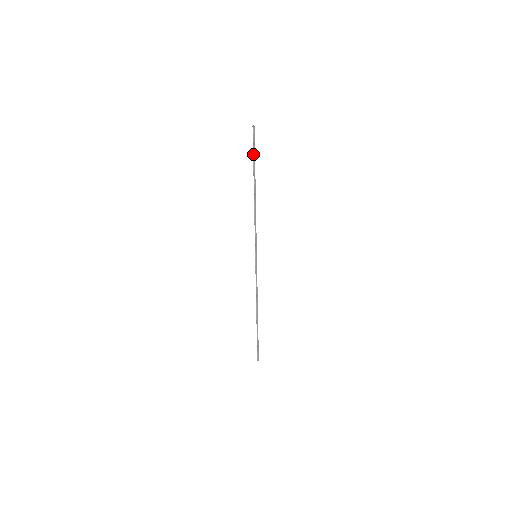
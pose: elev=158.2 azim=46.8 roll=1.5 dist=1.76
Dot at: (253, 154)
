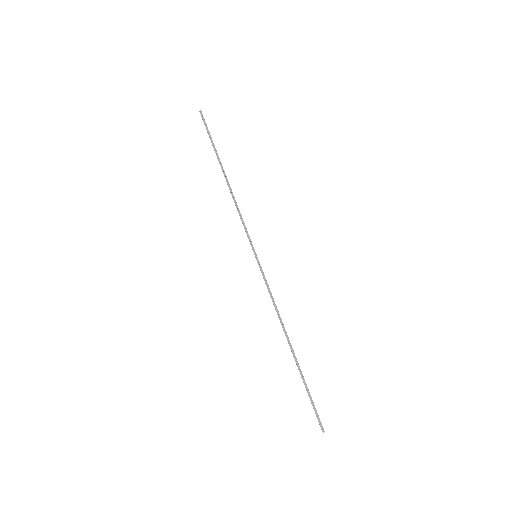
Dot at: (210, 138)
